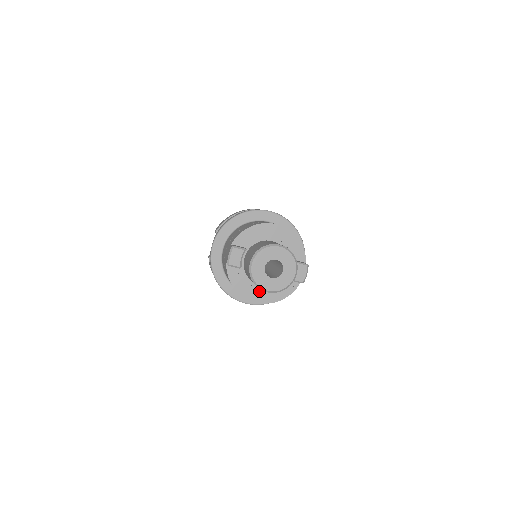
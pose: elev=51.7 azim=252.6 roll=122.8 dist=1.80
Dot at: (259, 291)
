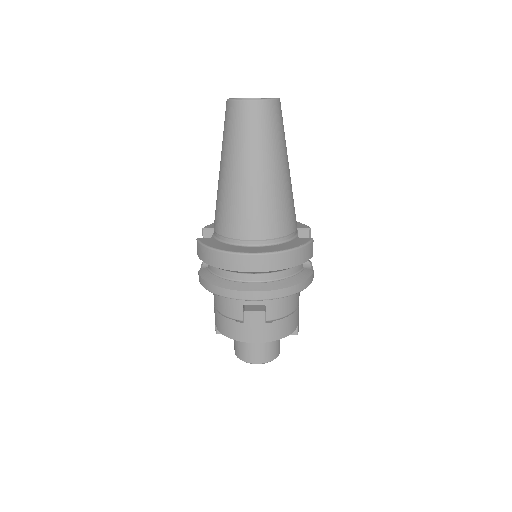
Dot at: occluded
